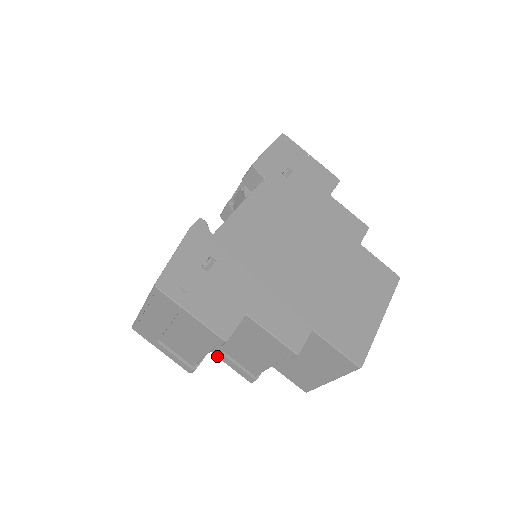
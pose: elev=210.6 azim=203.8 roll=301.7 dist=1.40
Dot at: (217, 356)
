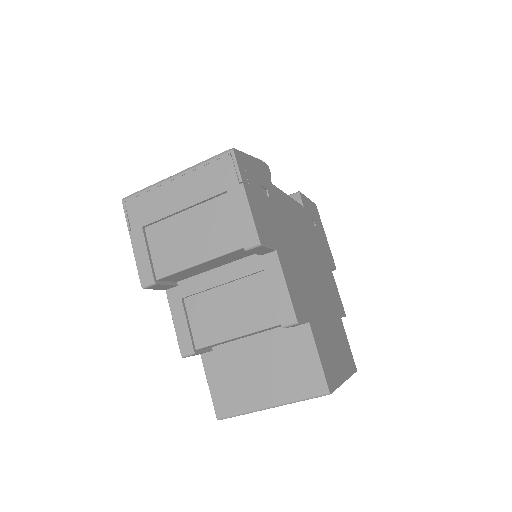
Dot at: (170, 302)
